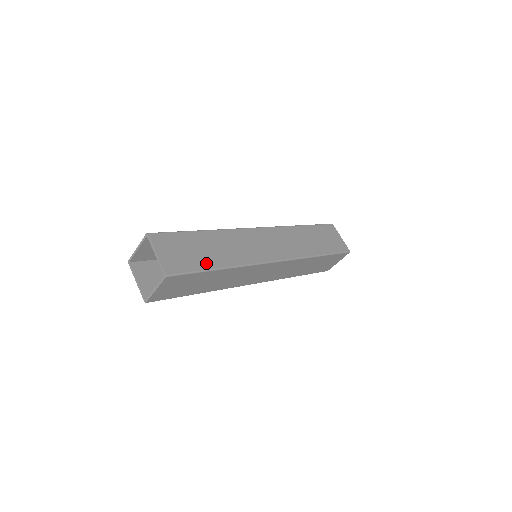
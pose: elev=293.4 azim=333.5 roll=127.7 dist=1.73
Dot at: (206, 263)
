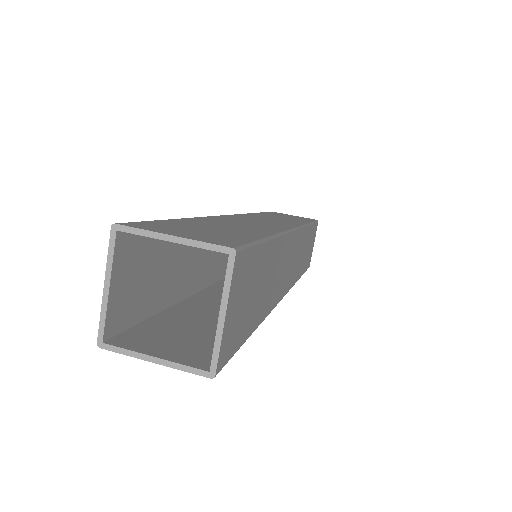
Dot at: (248, 235)
